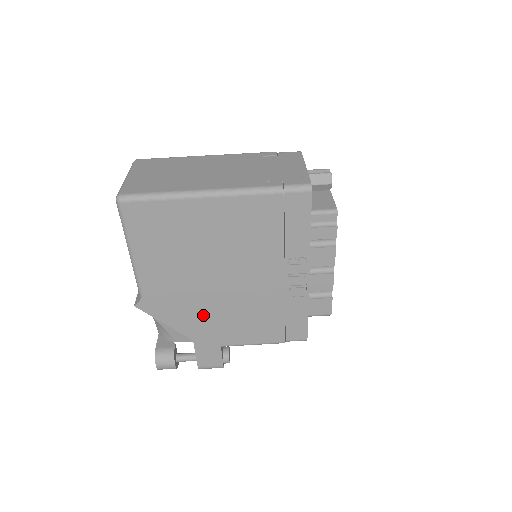
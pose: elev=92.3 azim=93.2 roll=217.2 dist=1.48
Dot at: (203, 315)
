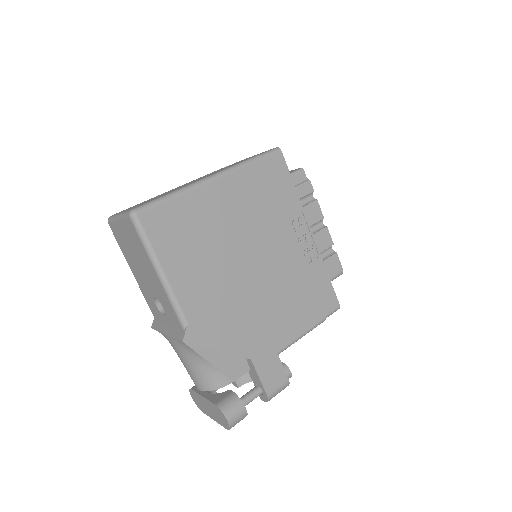
Dot at: (249, 320)
